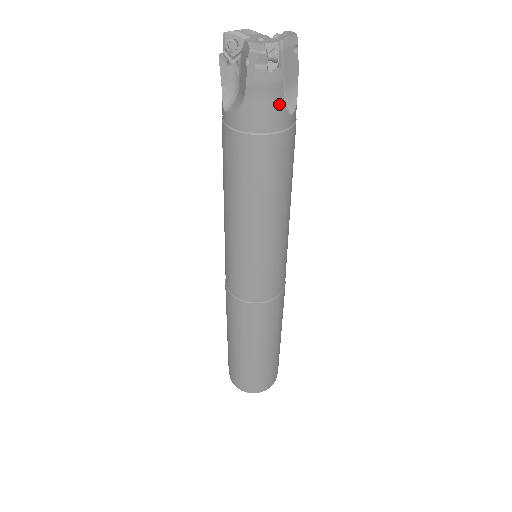
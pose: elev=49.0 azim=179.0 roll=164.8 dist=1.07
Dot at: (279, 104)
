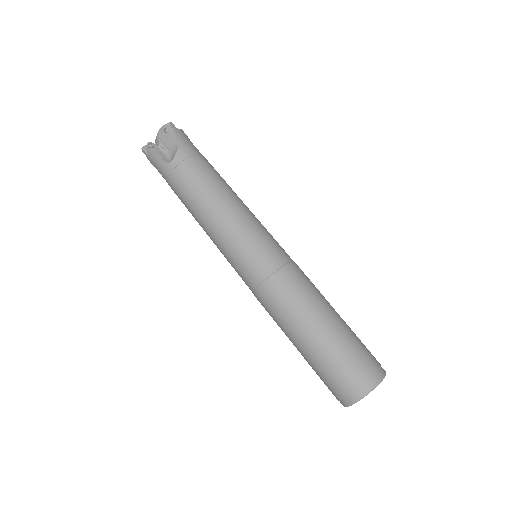
Dot at: (192, 144)
